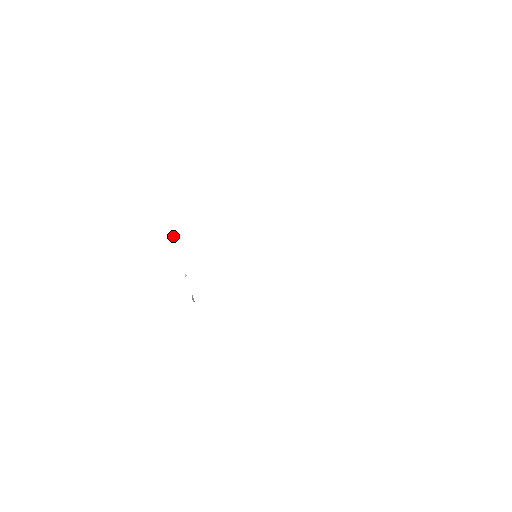
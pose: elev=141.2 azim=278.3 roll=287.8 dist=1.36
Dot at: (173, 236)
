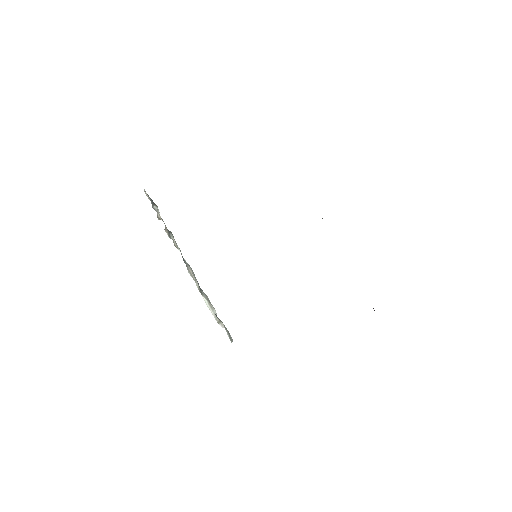
Dot at: occluded
